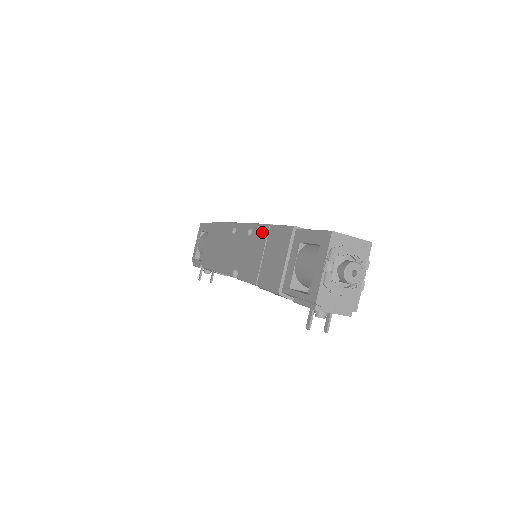
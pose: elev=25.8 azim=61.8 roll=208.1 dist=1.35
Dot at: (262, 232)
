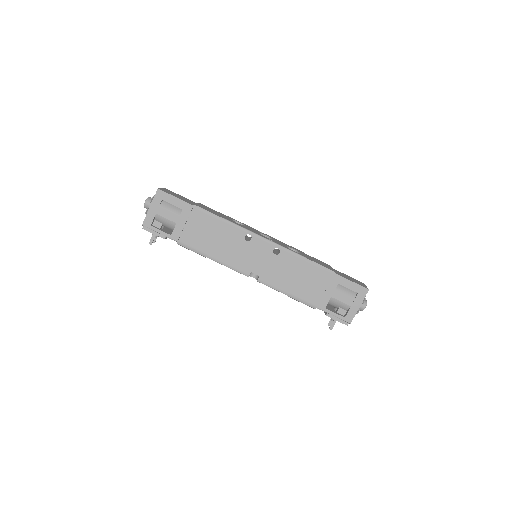
Dot at: (296, 260)
